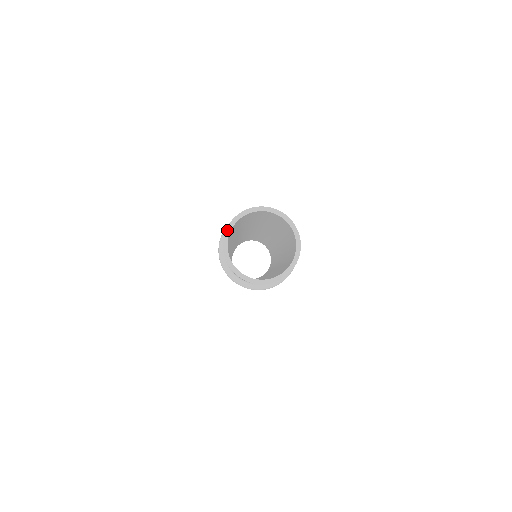
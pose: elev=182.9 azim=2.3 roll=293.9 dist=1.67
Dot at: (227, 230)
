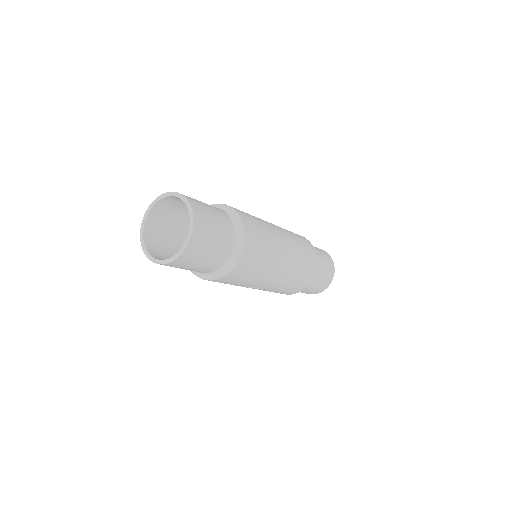
Dot at: (157, 198)
